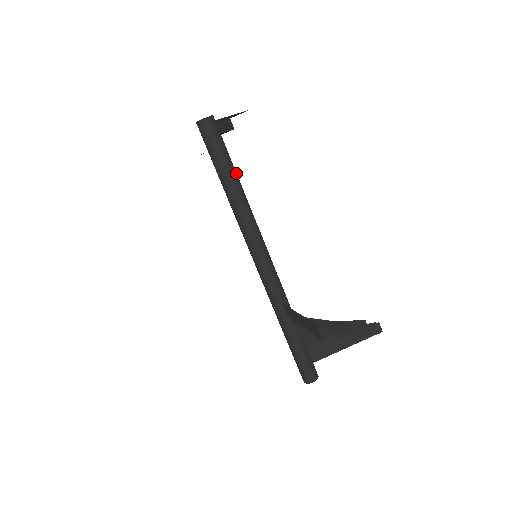
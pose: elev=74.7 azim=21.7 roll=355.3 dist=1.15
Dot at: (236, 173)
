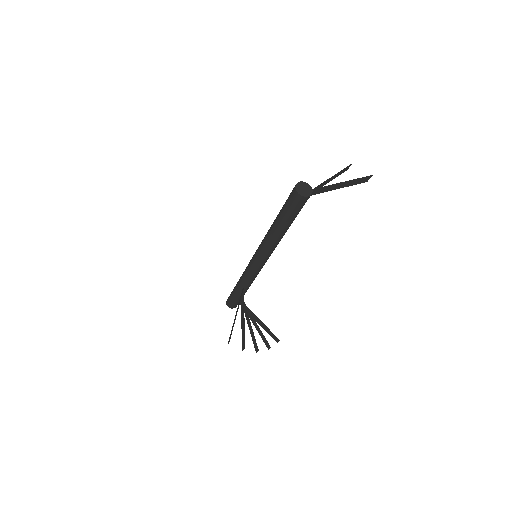
Dot at: (288, 227)
